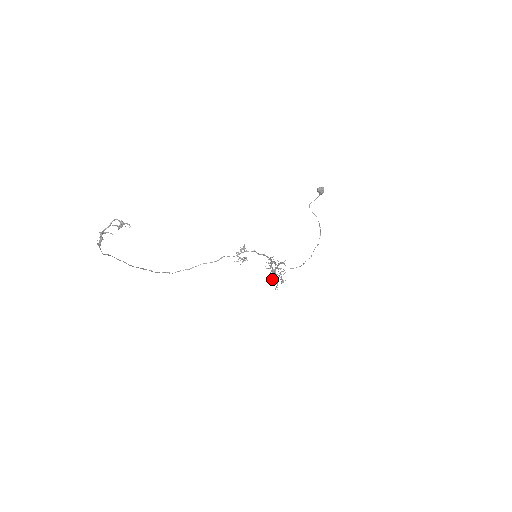
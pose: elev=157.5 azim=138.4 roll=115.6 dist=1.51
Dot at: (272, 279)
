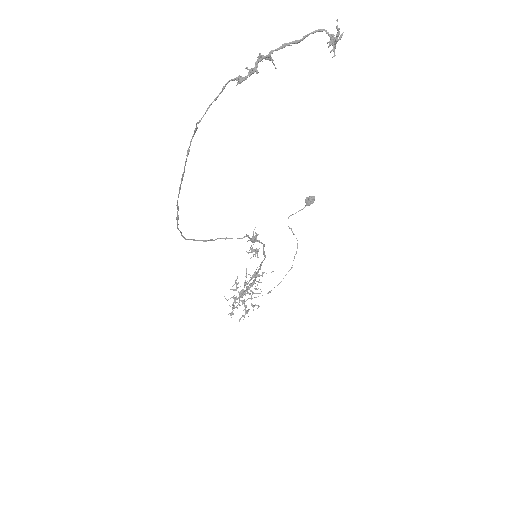
Dot at: (233, 307)
